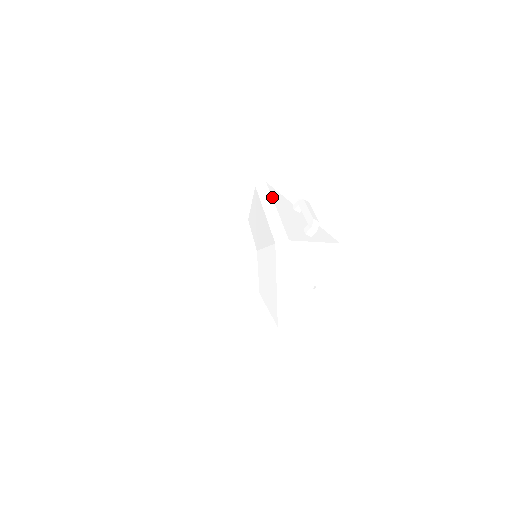
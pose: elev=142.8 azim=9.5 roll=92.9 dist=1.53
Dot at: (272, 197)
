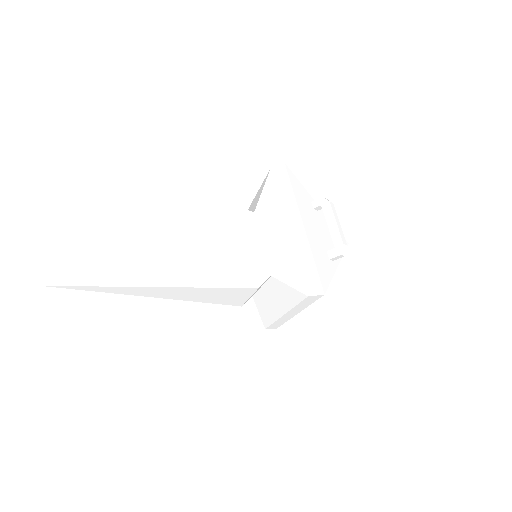
Dot at: (296, 200)
